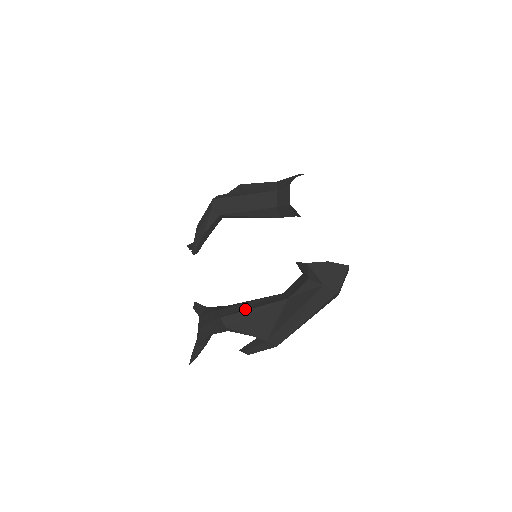
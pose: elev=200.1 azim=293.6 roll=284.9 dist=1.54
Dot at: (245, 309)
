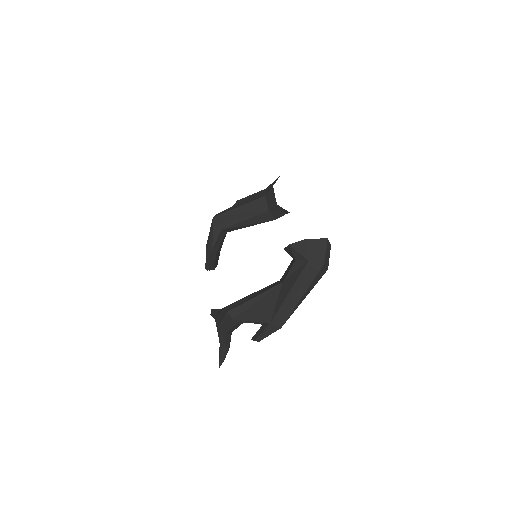
Dot at: (247, 300)
